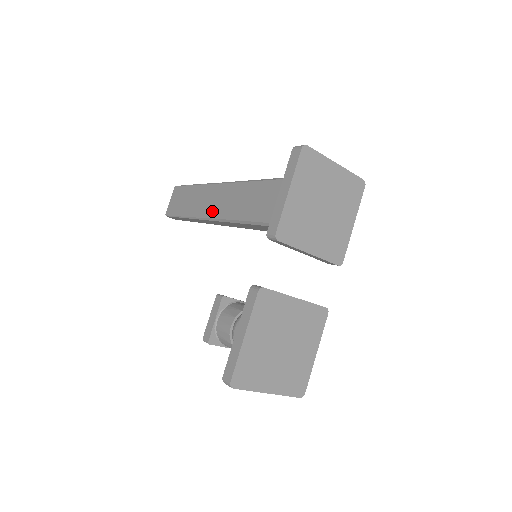
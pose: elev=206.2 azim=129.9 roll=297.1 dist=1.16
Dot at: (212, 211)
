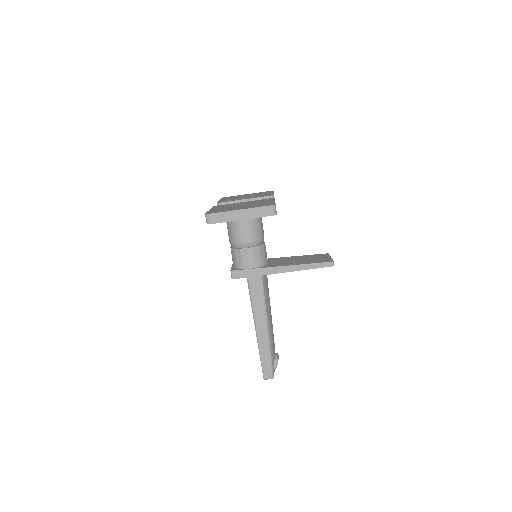
Dot at: occluded
